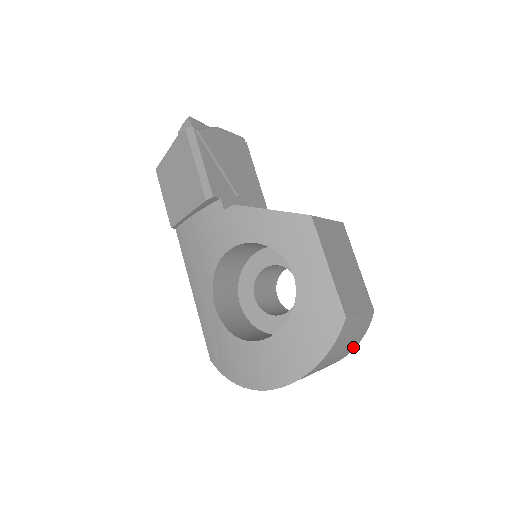
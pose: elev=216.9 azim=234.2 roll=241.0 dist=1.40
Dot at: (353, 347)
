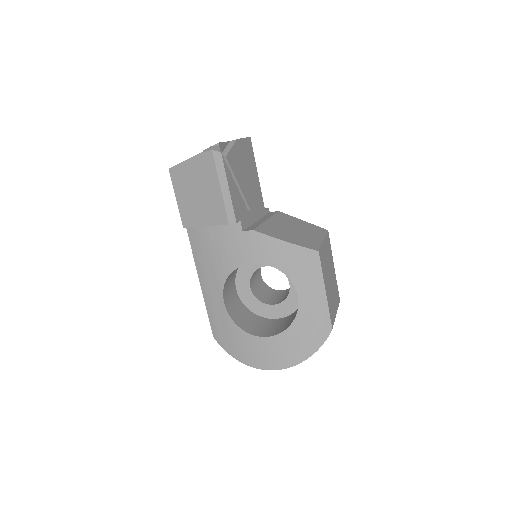
Dot at: occluded
